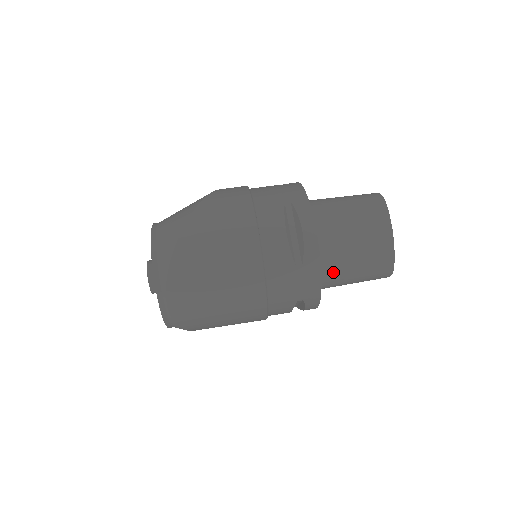
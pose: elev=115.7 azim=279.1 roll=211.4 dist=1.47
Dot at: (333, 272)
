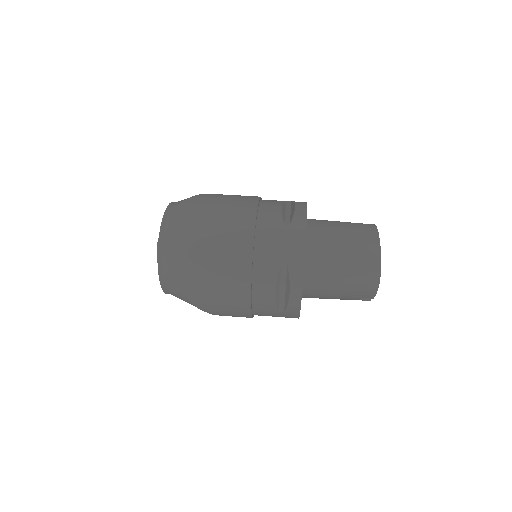
Dot at: (321, 256)
